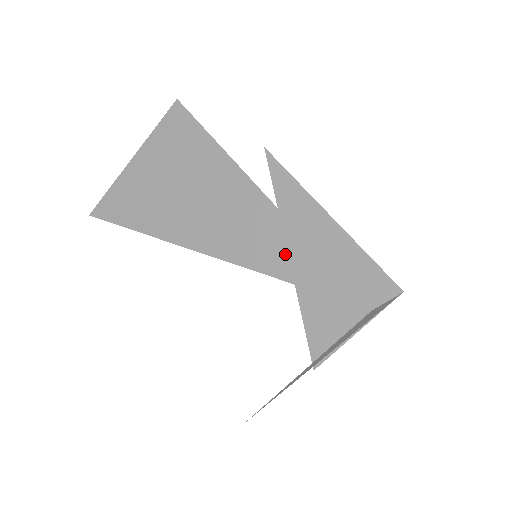
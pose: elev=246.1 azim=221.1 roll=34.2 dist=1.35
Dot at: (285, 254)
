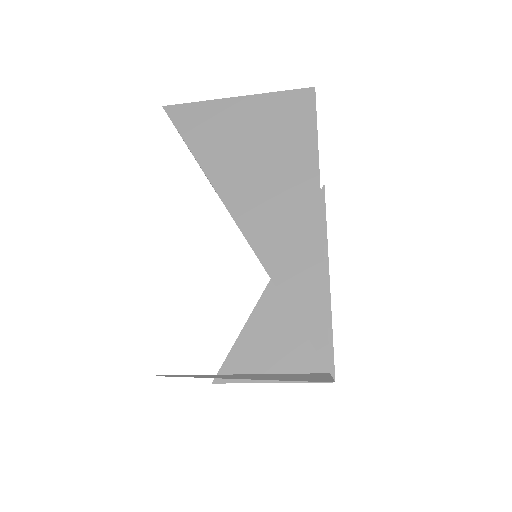
Dot at: (298, 273)
